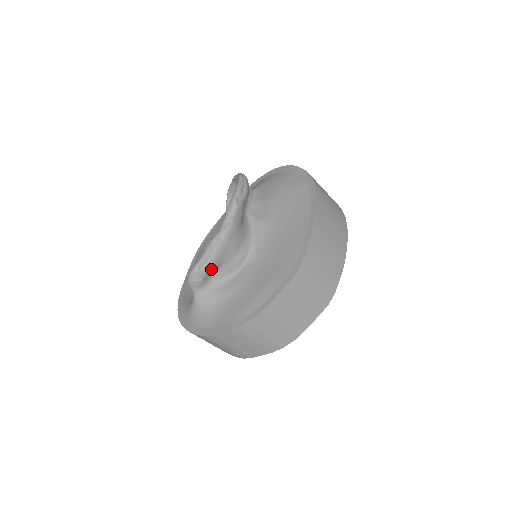
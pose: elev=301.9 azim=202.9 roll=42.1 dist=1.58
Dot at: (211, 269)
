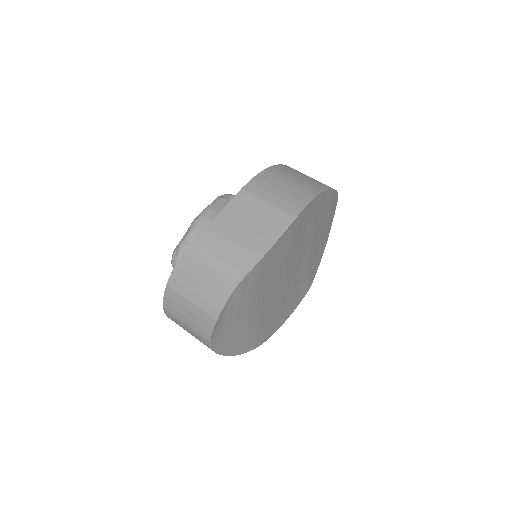
Dot at: (190, 242)
